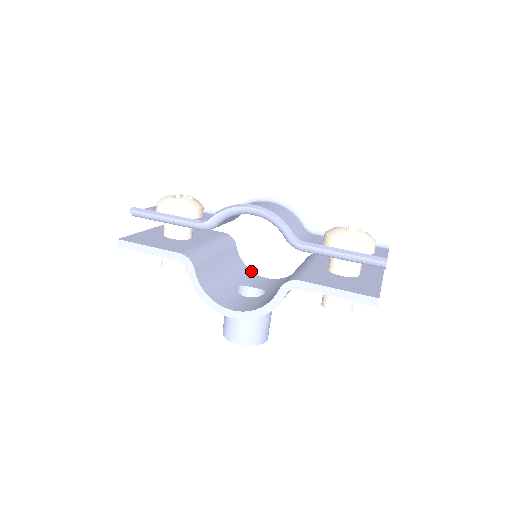
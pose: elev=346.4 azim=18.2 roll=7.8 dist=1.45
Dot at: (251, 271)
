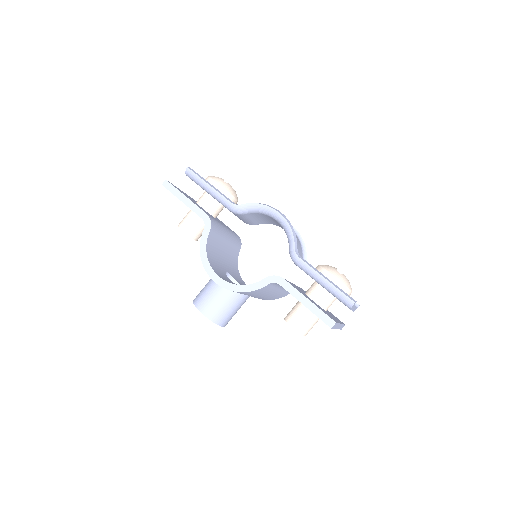
Dot at: occluded
